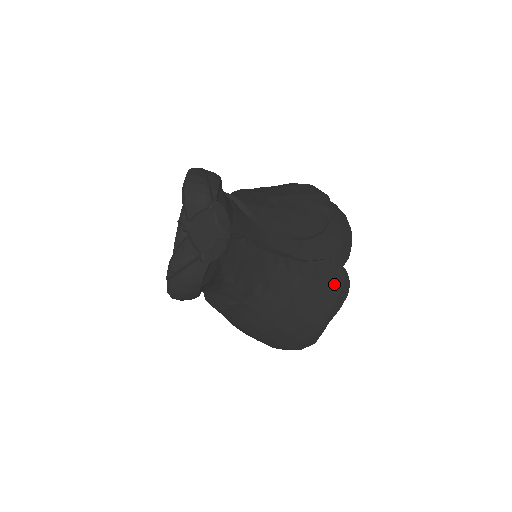
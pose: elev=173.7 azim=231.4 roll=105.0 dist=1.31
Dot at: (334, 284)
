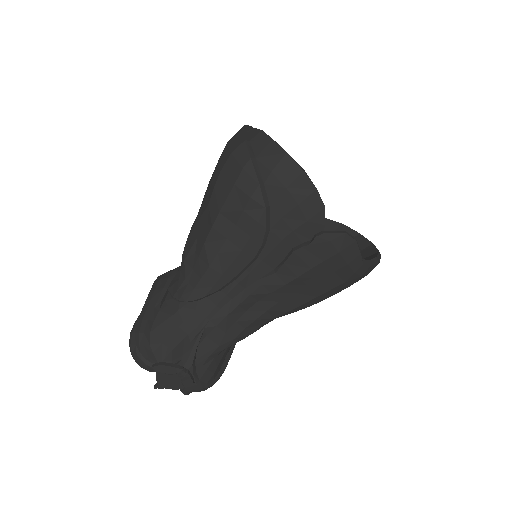
Dot at: (325, 257)
